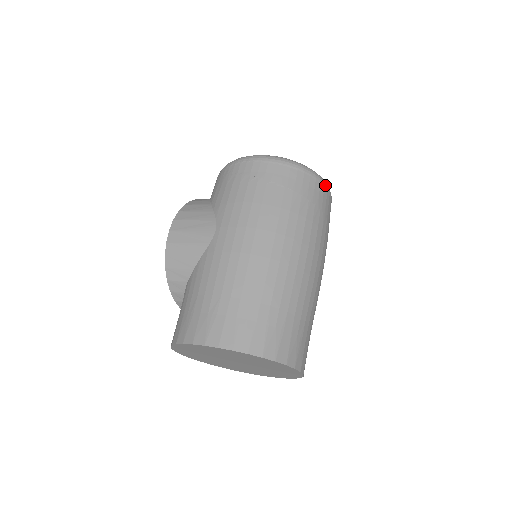
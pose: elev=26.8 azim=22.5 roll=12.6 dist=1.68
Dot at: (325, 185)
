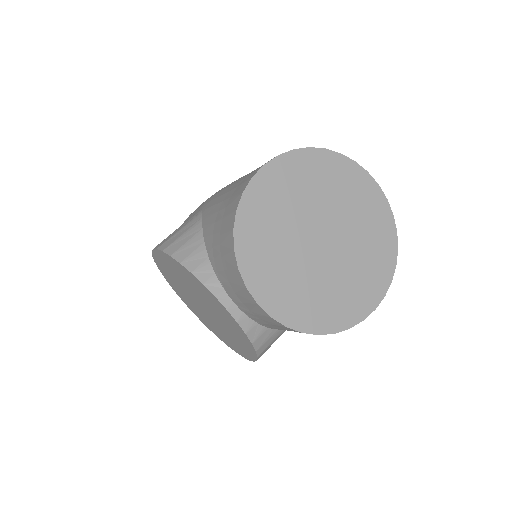
Dot at: occluded
